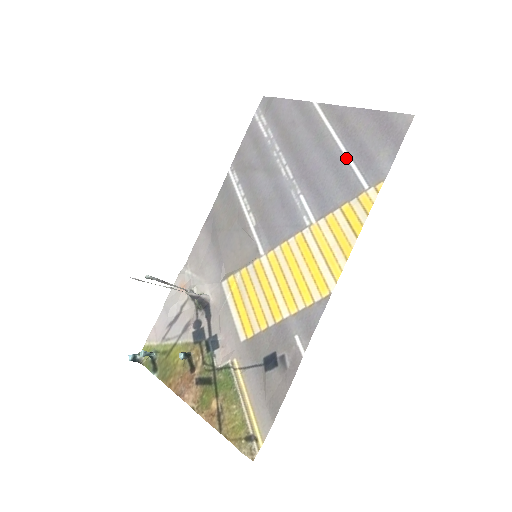
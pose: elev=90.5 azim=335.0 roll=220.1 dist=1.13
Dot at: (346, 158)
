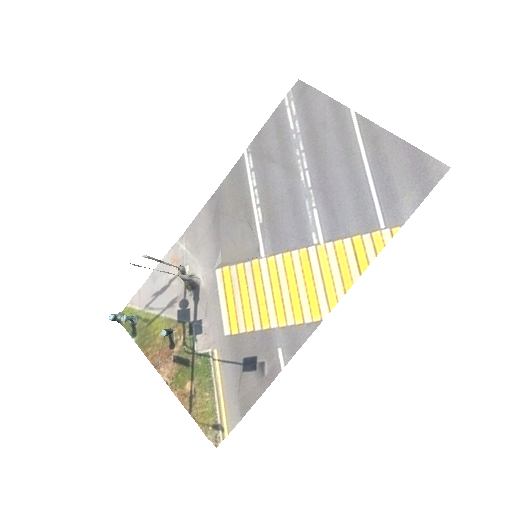
Dot at: (370, 187)
